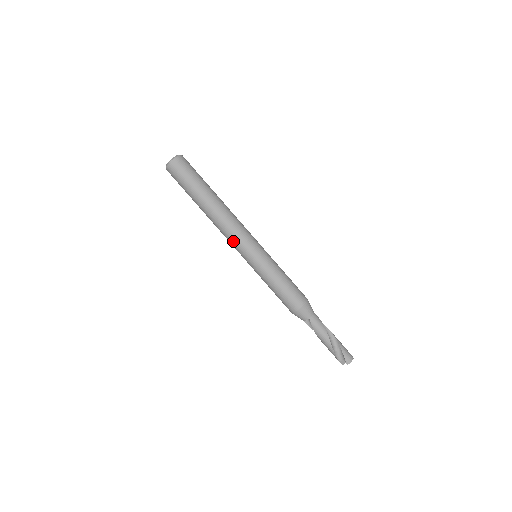
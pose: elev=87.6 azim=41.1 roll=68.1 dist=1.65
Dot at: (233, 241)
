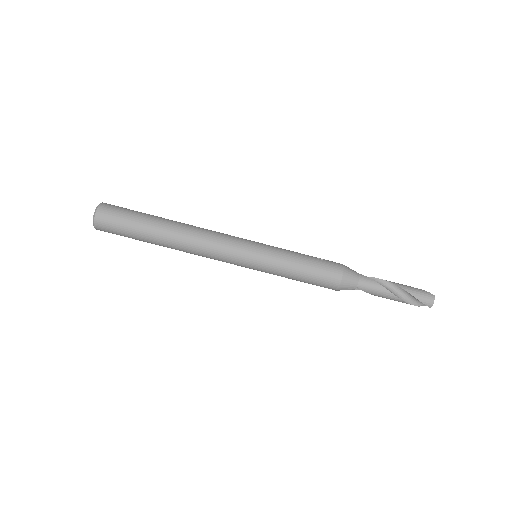
Dot at: (220, 260)
